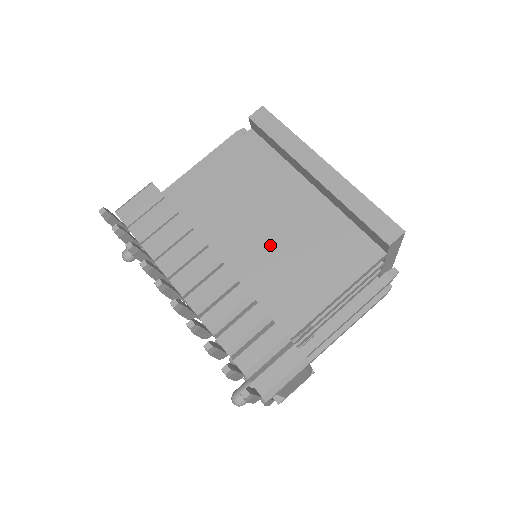
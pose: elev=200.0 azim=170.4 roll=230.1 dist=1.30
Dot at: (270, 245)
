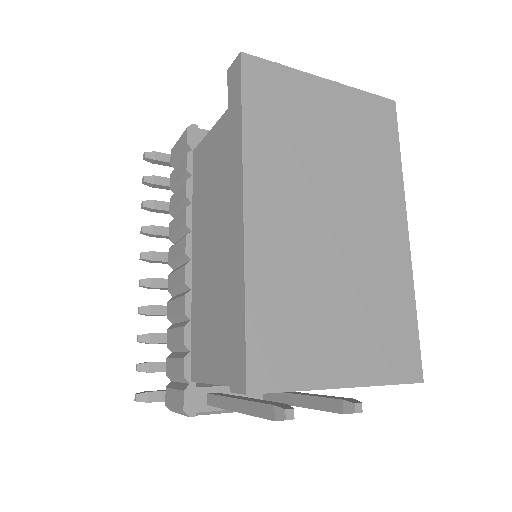
Dot at: (212, 271)
